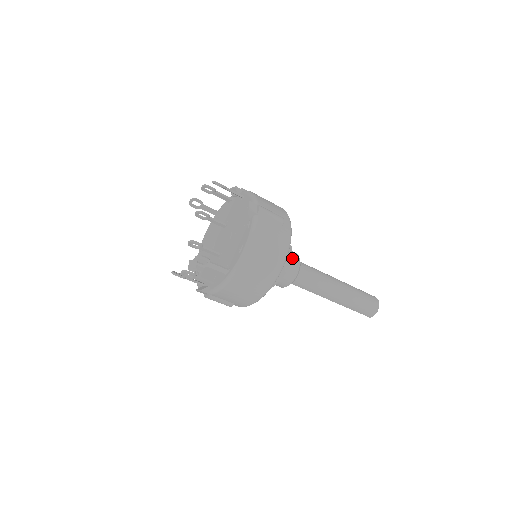
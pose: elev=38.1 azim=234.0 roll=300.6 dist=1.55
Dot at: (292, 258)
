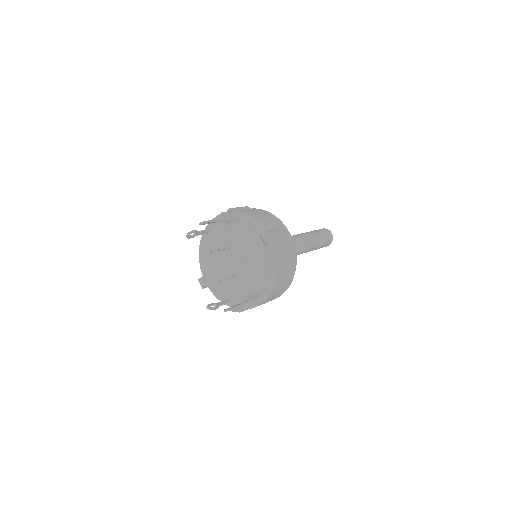
Dot at: occluded
